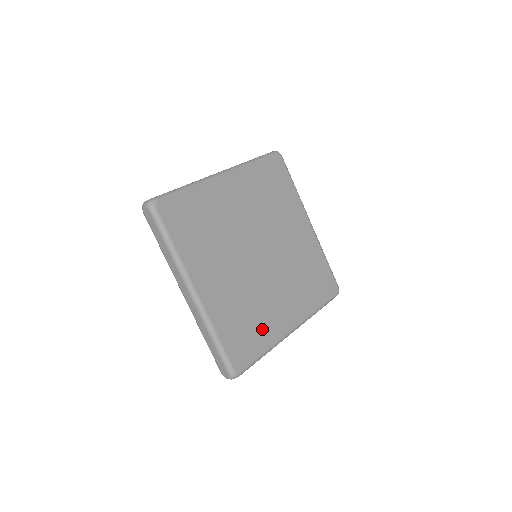
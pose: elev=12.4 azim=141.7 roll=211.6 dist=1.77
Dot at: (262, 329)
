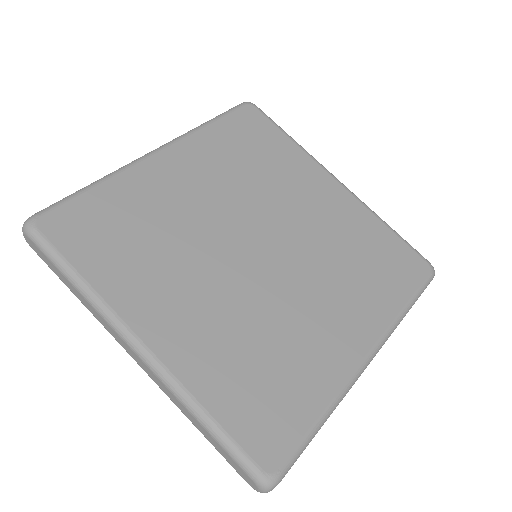
Dot at: (301, 374)
